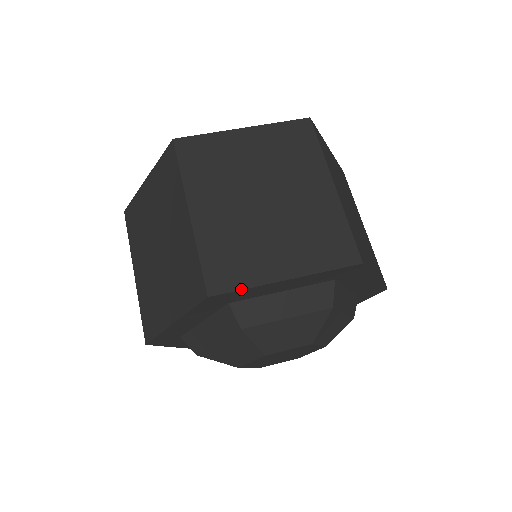
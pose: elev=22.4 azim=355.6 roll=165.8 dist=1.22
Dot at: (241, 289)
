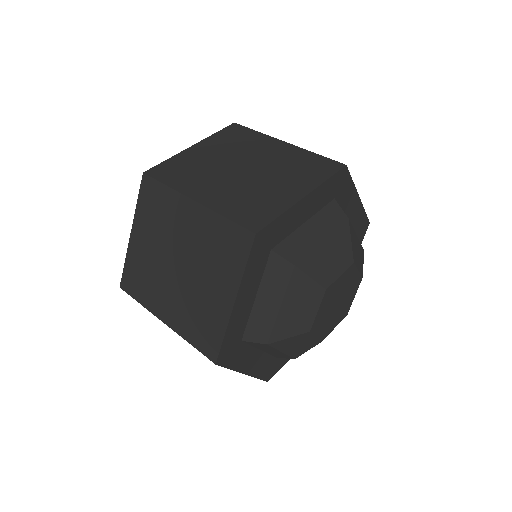
Dot at: (222, 340)
